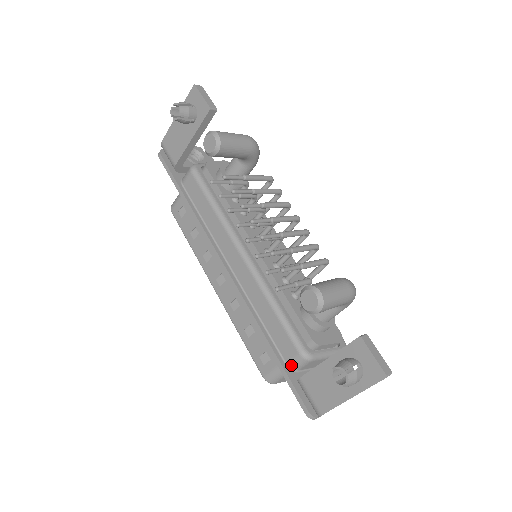
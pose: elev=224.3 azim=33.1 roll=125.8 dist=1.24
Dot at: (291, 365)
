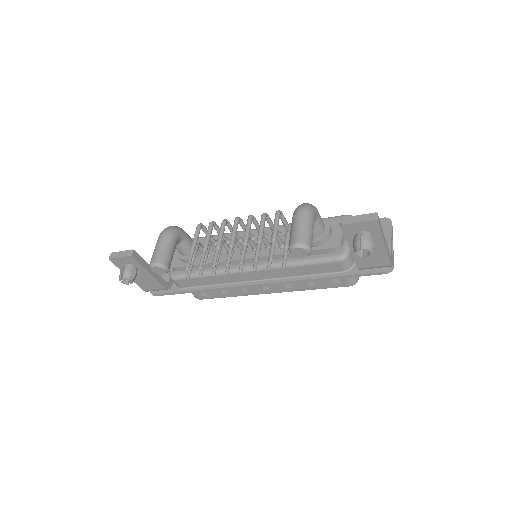
Dot at: (347, 269)
